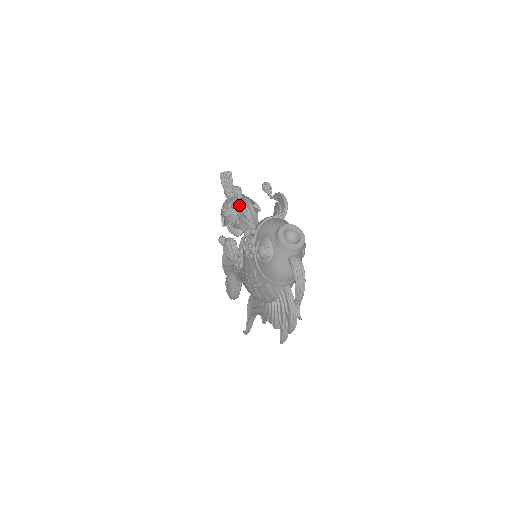
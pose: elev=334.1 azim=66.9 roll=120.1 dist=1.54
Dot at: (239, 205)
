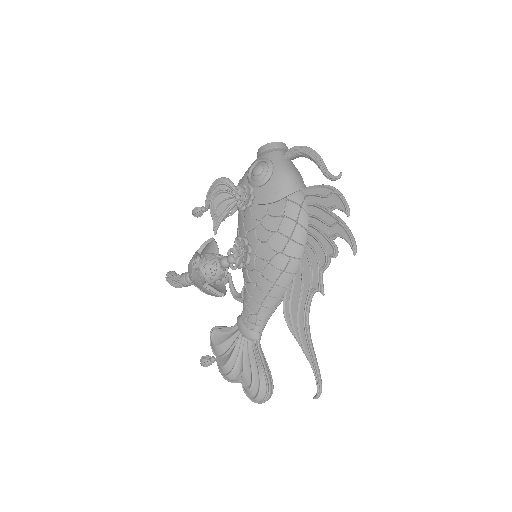
Dot at: (206, 242)
